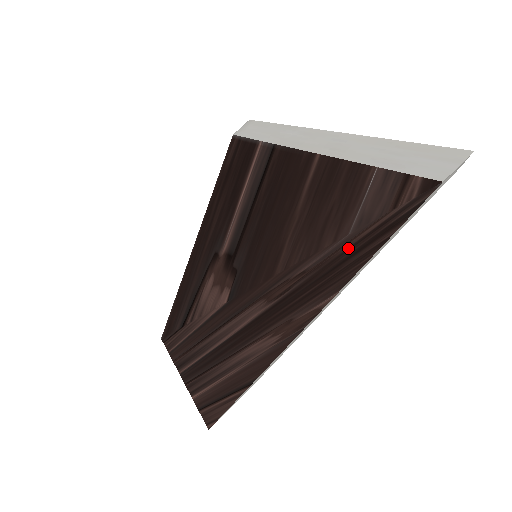
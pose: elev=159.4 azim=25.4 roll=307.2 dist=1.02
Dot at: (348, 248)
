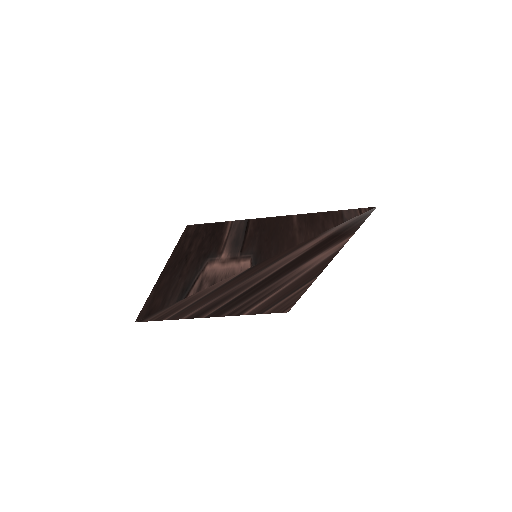
Dot at: (347, 225)
